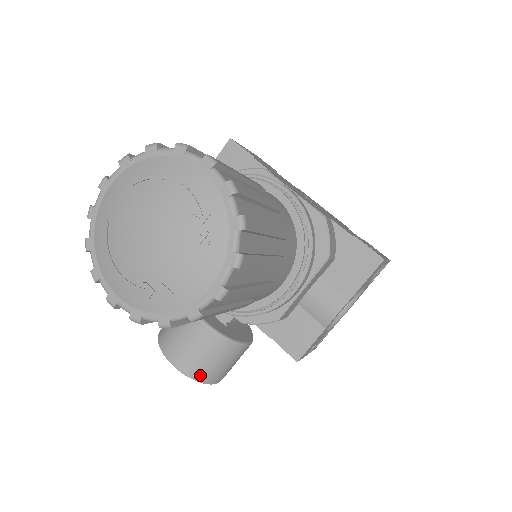
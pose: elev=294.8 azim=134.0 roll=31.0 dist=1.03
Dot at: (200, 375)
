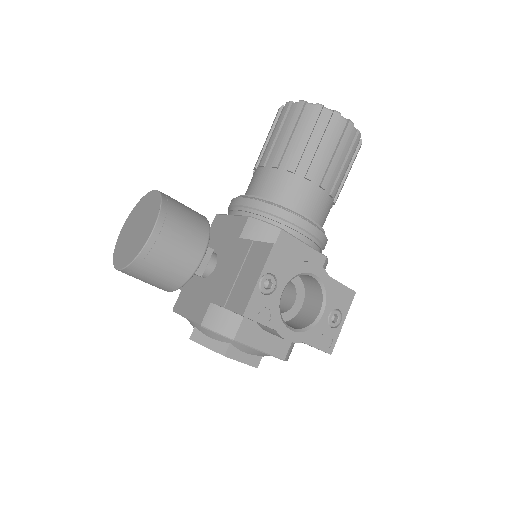
Dot at: (169, 204)
